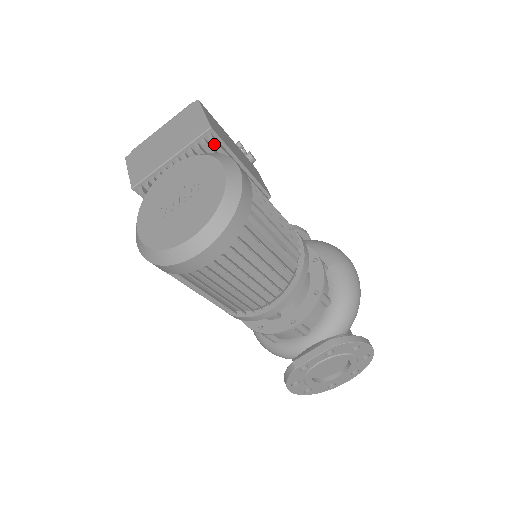
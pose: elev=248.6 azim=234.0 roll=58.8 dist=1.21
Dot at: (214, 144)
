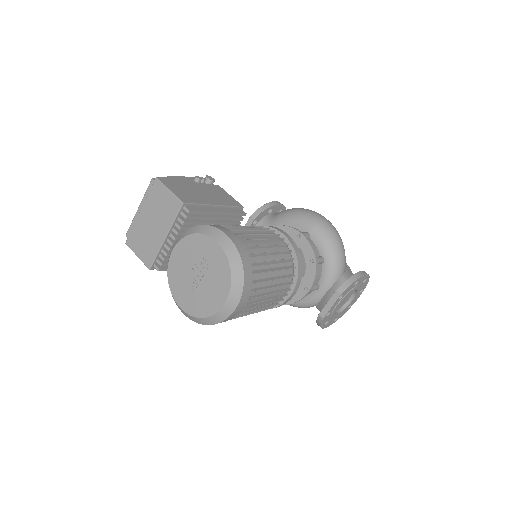
Dot at: (192, 213)
